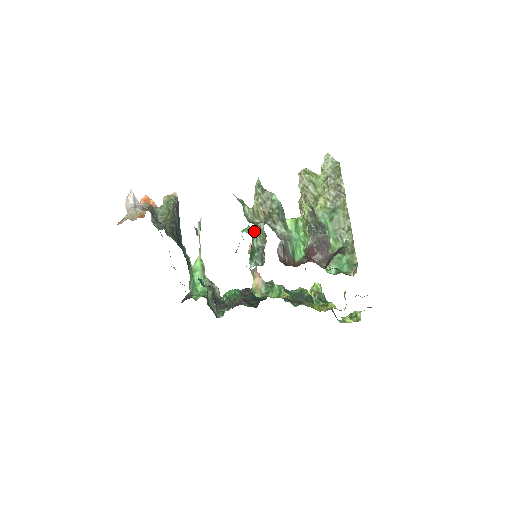
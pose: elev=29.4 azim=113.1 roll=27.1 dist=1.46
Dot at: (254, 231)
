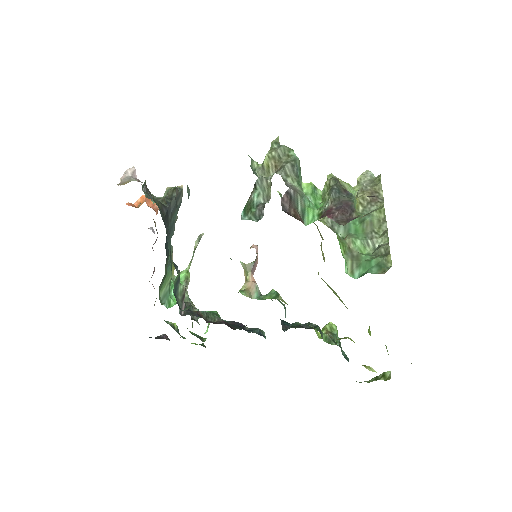
Dot at: (258, 183)
